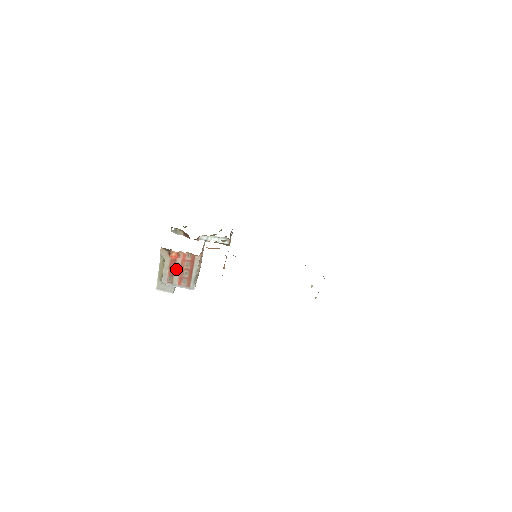
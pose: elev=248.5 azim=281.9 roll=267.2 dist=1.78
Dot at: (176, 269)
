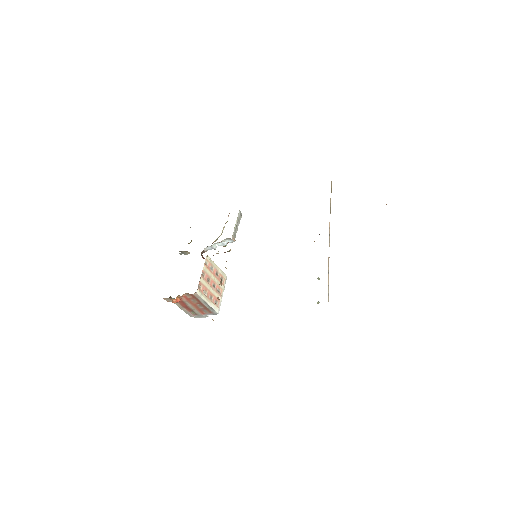
Dot at: (189, 306)
